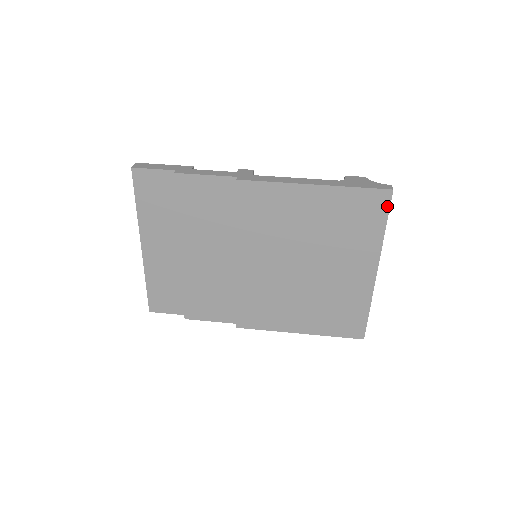
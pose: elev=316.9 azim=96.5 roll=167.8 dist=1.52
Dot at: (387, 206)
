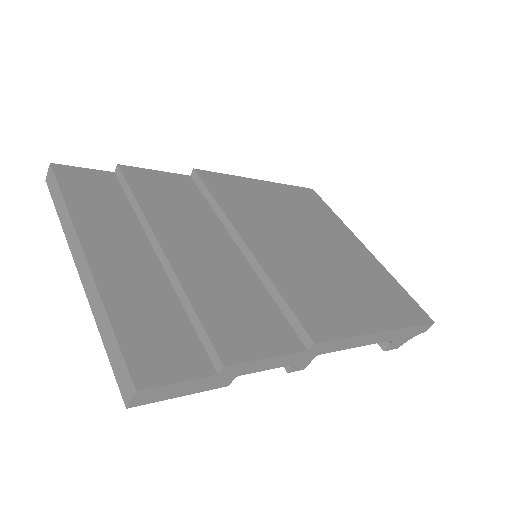
Dot at: (320, 199)
